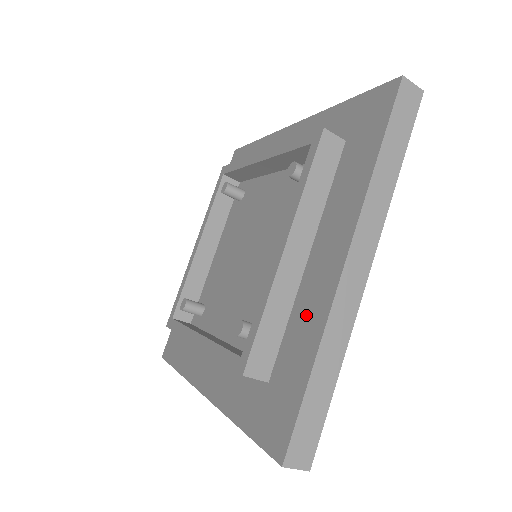
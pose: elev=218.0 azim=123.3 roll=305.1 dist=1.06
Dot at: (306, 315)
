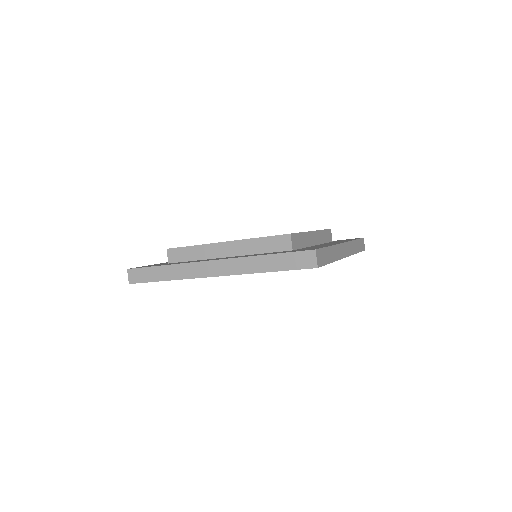
Dot at: occluded
